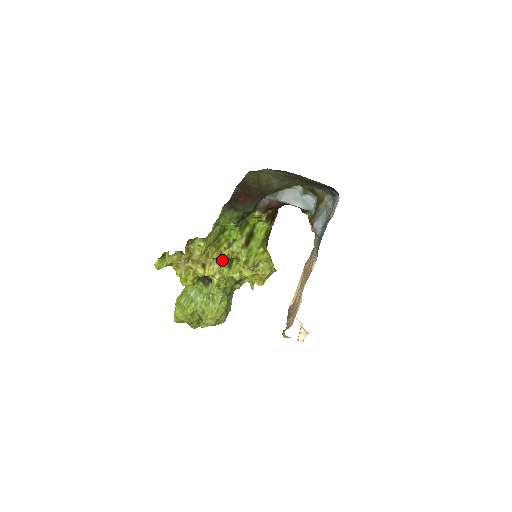
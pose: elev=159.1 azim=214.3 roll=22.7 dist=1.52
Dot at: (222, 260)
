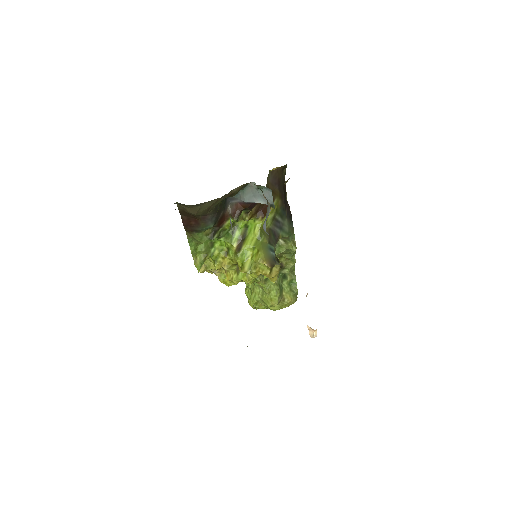
Dot at: (225, 269)
